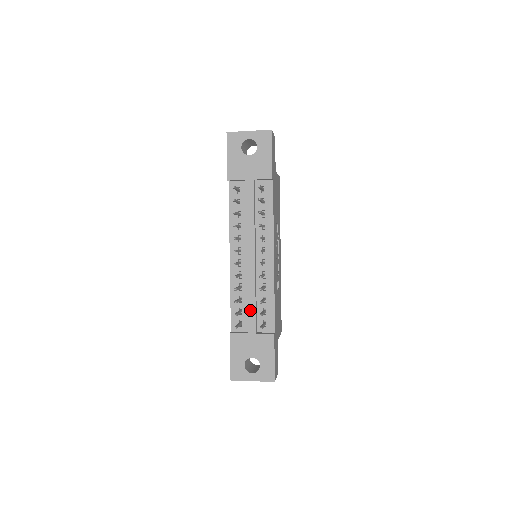
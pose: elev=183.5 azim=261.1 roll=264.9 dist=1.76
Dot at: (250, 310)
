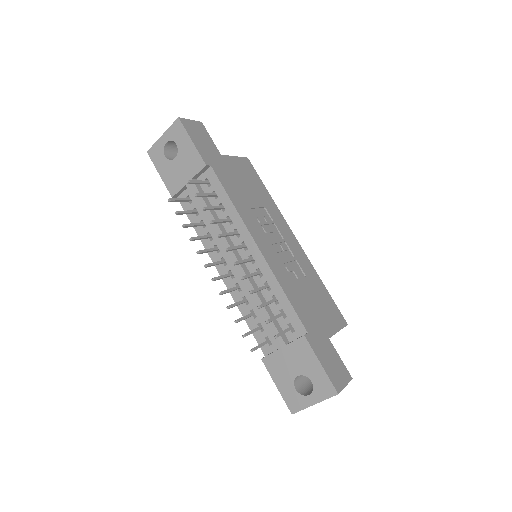
Dot at: occluded
